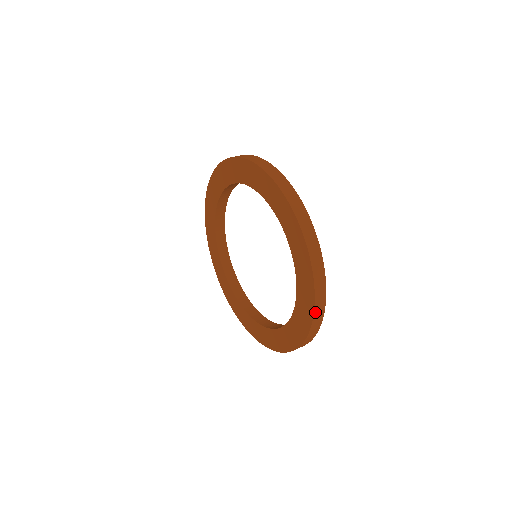
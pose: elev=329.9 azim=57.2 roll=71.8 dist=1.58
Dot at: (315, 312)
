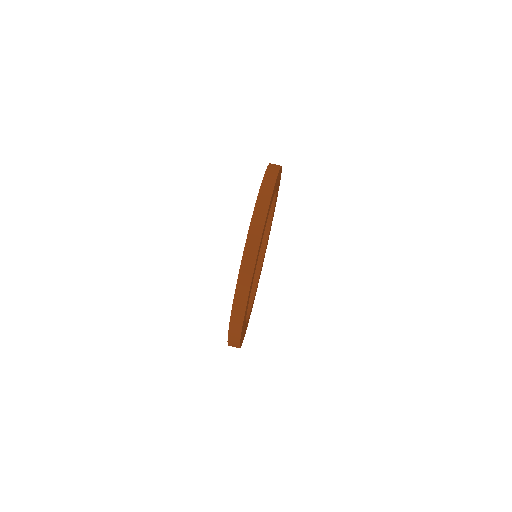
Dot at: occluded
